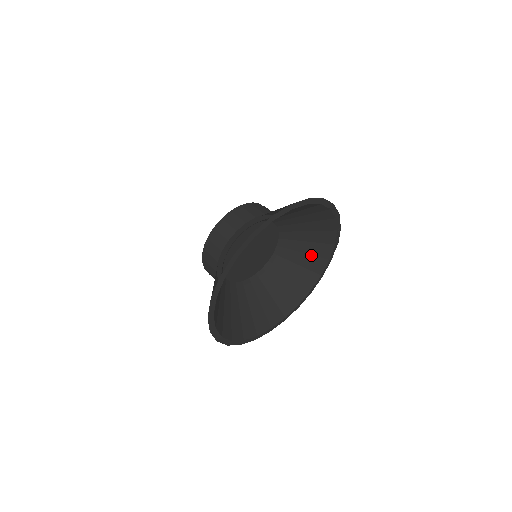
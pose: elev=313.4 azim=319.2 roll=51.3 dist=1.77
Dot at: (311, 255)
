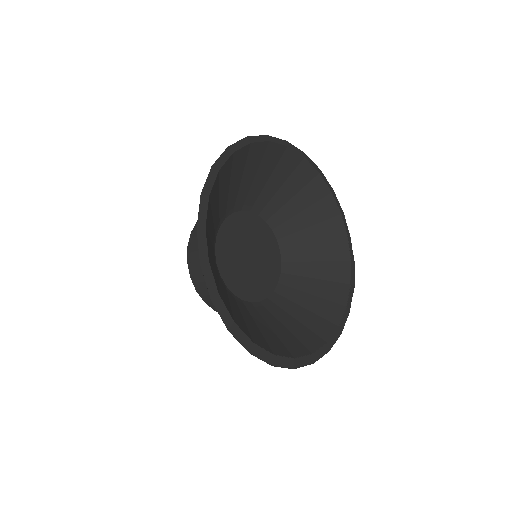
Dot at: (322, 299)
